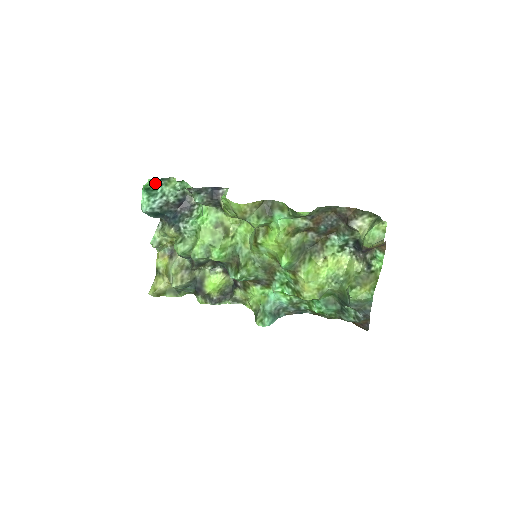
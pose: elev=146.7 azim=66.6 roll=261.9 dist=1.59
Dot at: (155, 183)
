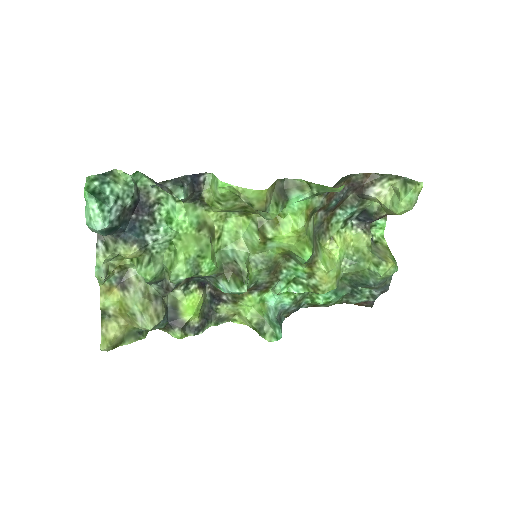
Dot at: (96, 182)
